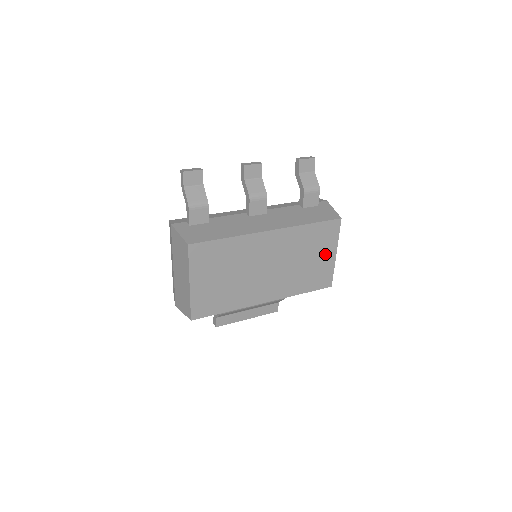
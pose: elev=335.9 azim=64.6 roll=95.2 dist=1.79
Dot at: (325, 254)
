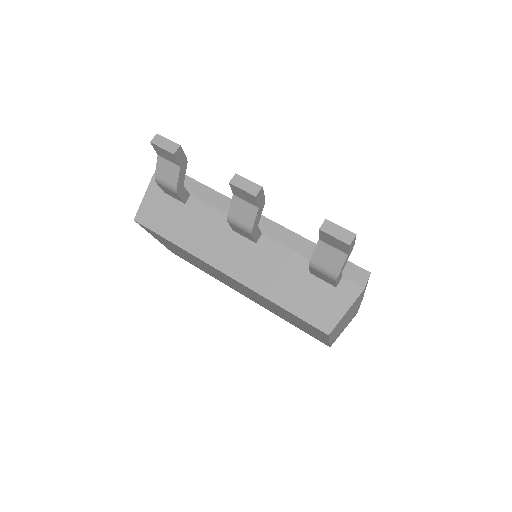
Dot at: (312, 331)
